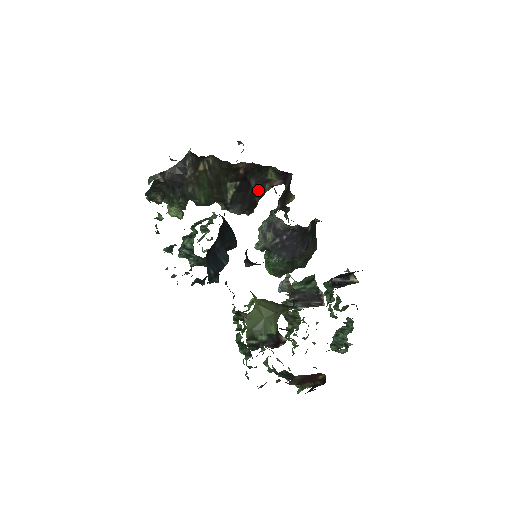
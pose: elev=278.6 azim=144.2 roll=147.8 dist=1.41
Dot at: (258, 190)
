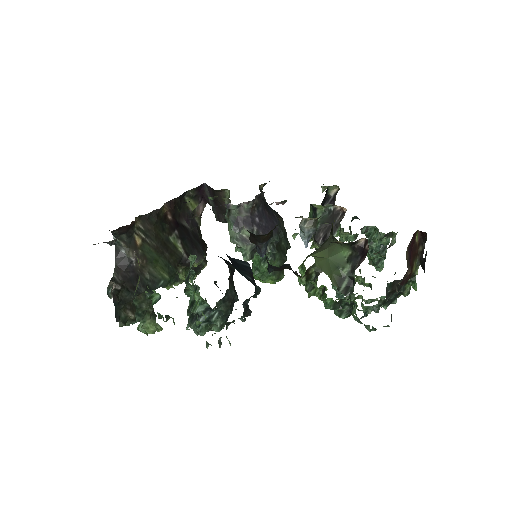
Dot at: (194, 229)
